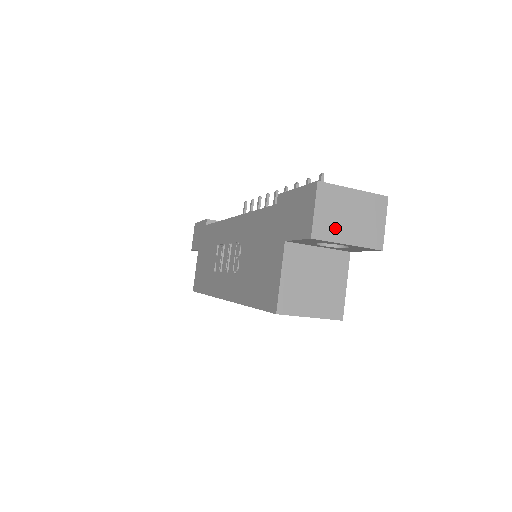
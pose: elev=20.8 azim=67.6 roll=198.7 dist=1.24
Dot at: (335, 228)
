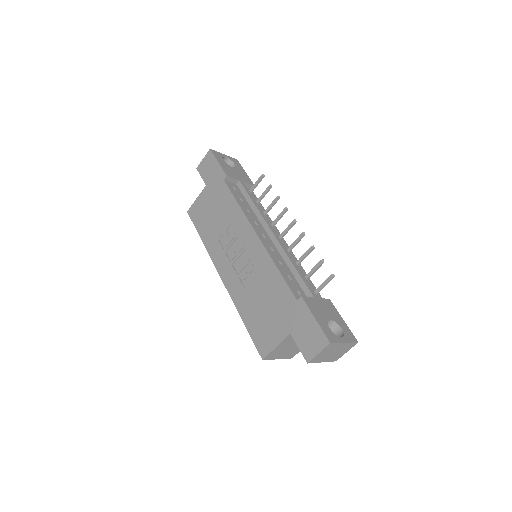
Dot at: (322, 358)
